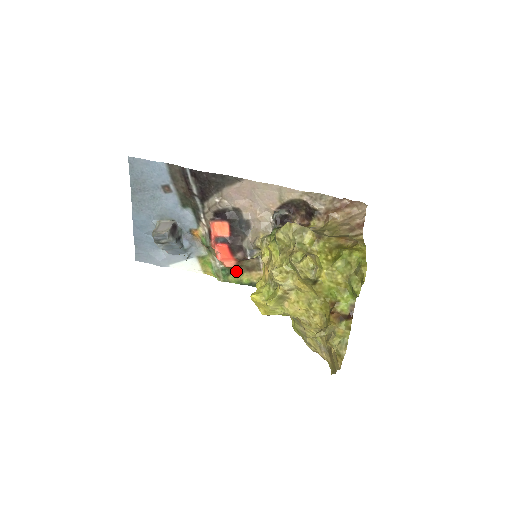
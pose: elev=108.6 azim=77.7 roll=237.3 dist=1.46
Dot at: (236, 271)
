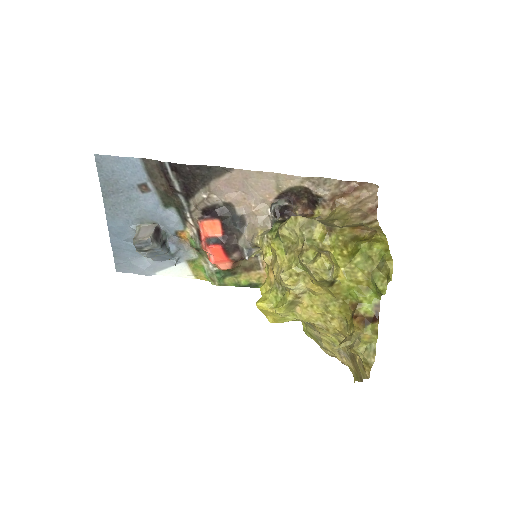
Dot at: (232, 273)
